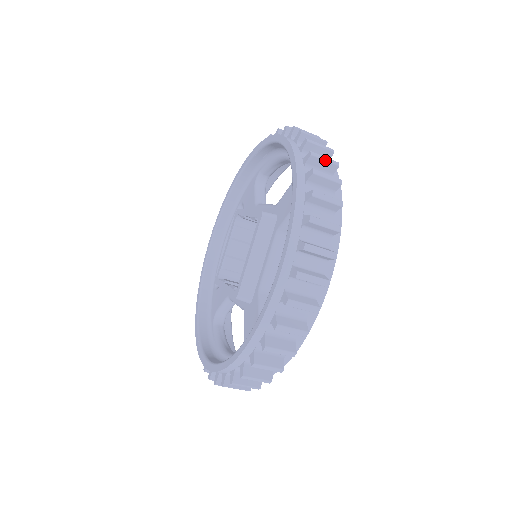
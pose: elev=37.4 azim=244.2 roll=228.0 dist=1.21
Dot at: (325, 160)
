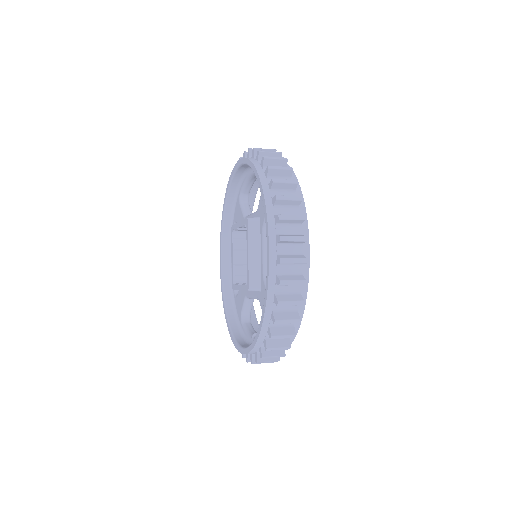
Dot at: occluded
